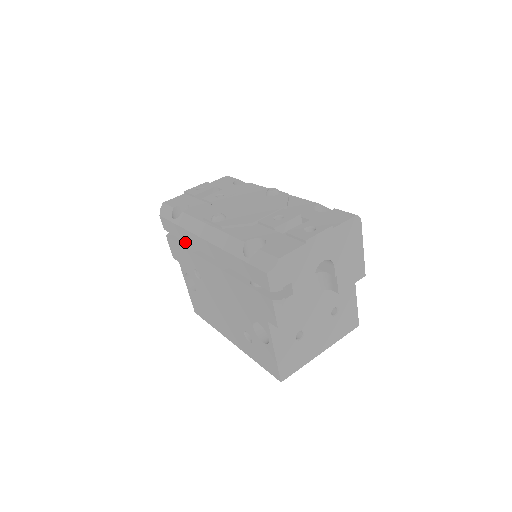
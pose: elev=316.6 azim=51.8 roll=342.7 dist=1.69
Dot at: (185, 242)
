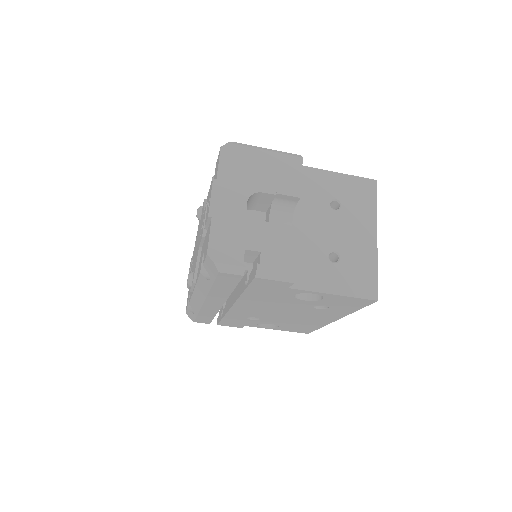
Dot at: occluded
